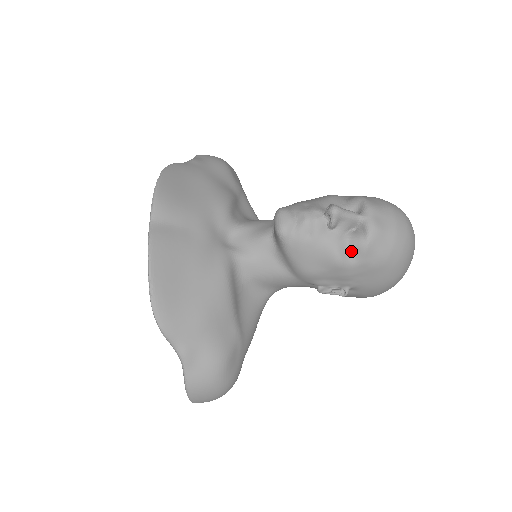
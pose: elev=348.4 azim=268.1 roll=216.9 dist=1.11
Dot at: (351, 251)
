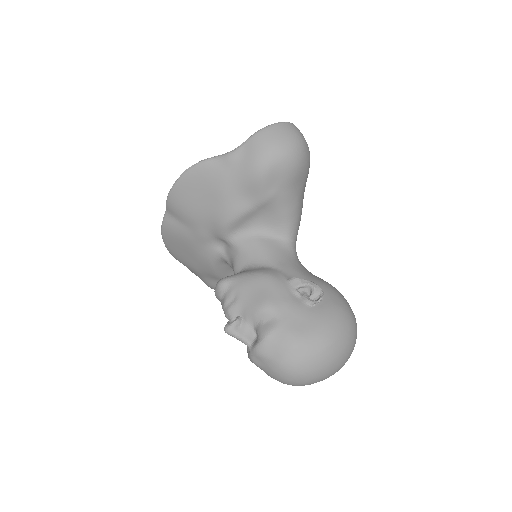
Dot at: occluded
